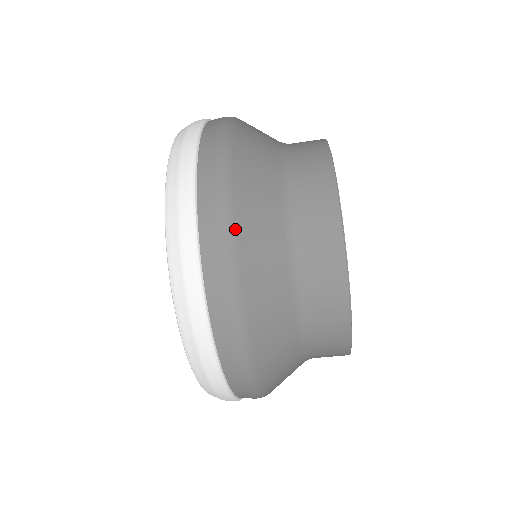
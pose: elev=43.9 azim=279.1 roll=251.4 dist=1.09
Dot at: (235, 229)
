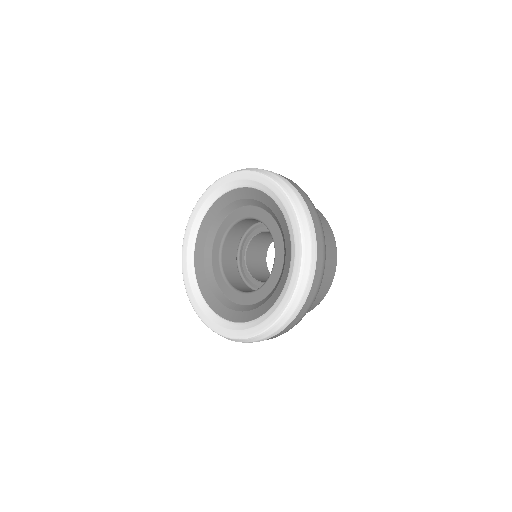
Dot at: occluded
